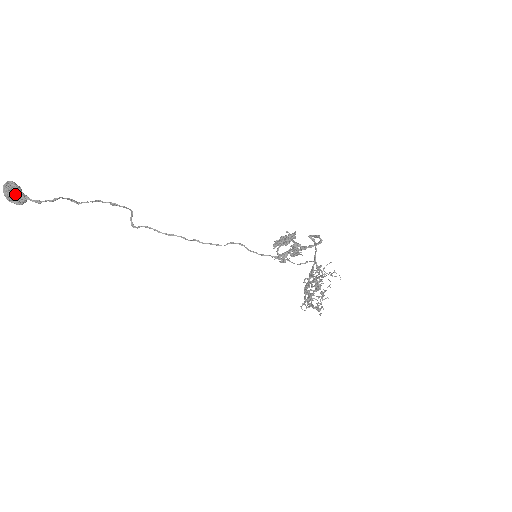
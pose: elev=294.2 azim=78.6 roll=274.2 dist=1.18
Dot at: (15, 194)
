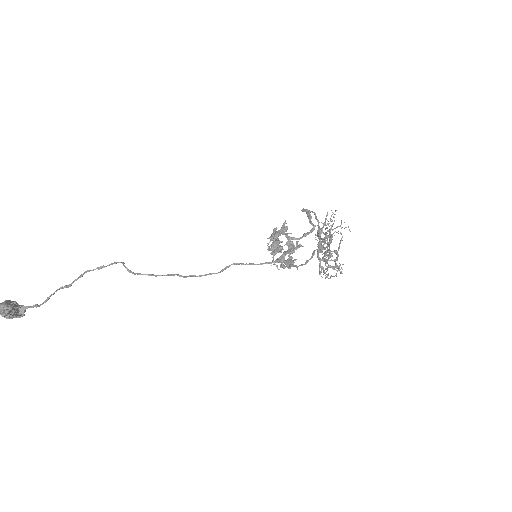
Dot at: (12, 313)
